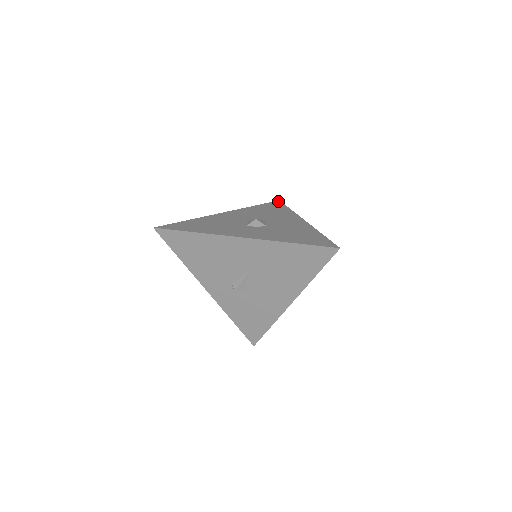
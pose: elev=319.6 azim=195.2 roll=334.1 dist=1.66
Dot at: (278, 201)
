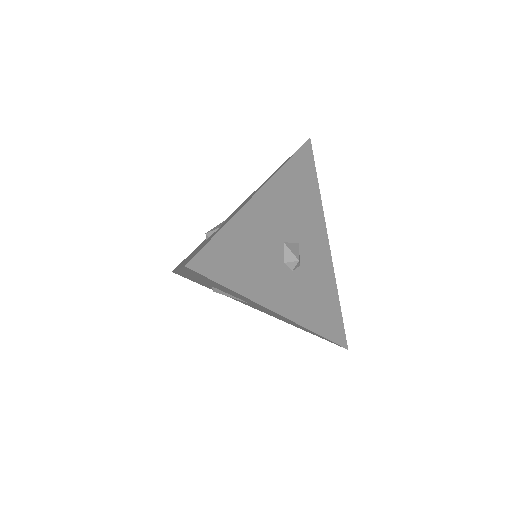
Dot at: (310, 144)
